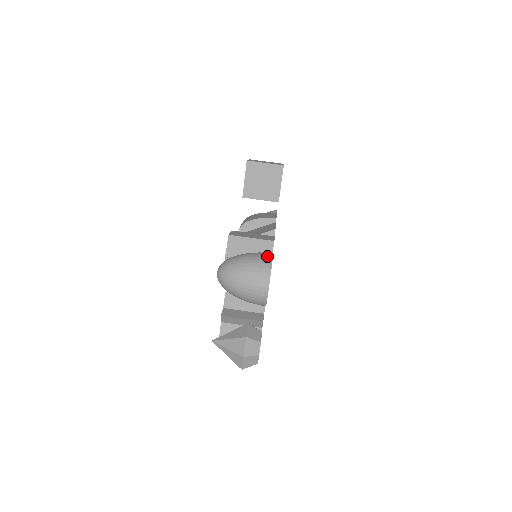
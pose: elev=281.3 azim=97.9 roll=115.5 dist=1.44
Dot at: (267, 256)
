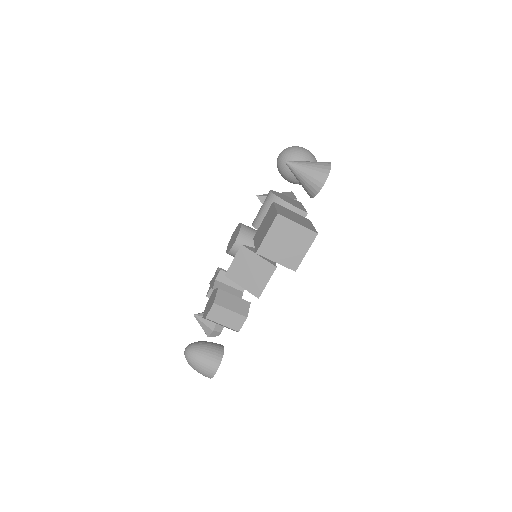
Dot at: (211, 374)
